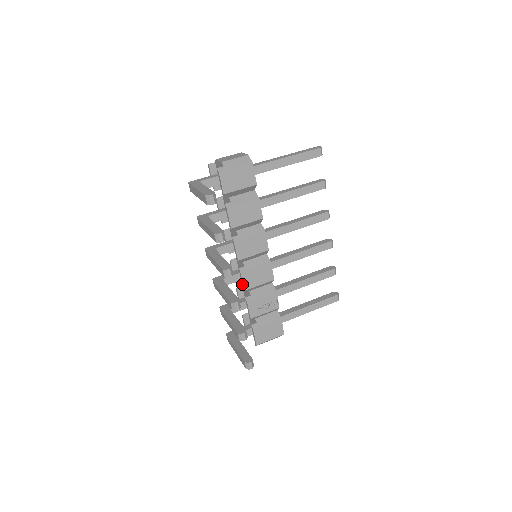
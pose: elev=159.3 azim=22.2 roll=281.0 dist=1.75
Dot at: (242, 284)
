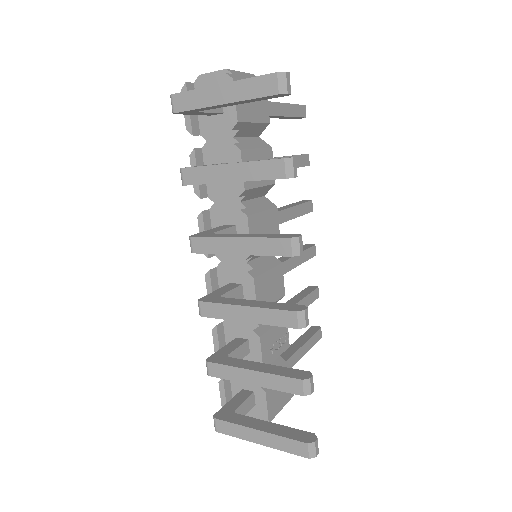
Dot at: occluded
